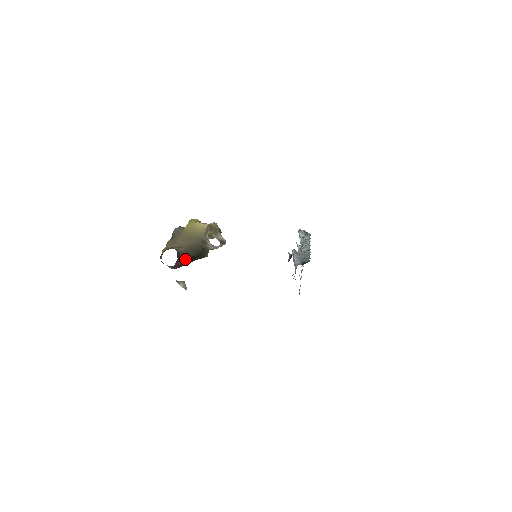
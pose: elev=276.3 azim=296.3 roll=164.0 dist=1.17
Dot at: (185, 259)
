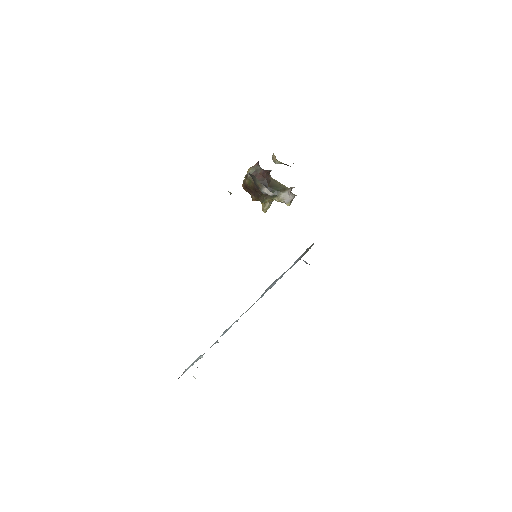
Dot at: (264, 181)
